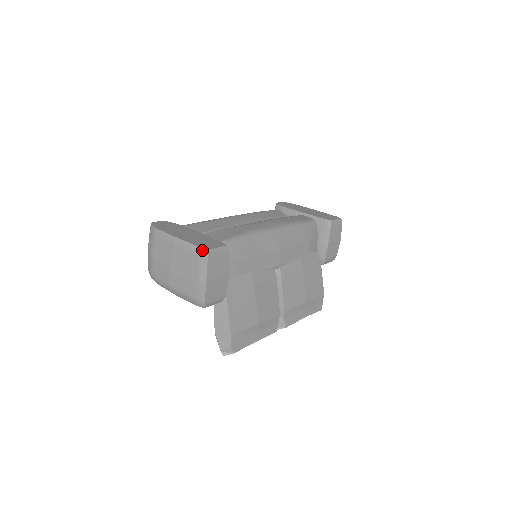
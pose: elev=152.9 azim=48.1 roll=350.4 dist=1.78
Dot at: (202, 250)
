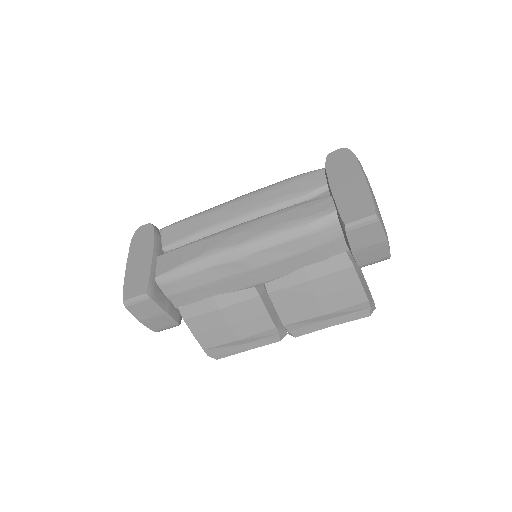
Dot at: (123, 297)
